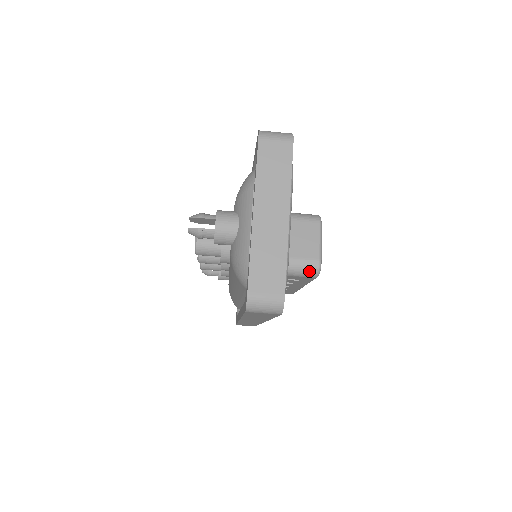
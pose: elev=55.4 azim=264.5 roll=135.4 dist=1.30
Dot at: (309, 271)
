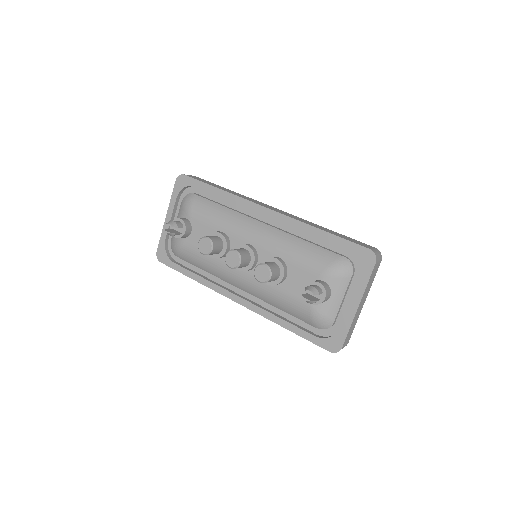
Dot at: occluded
